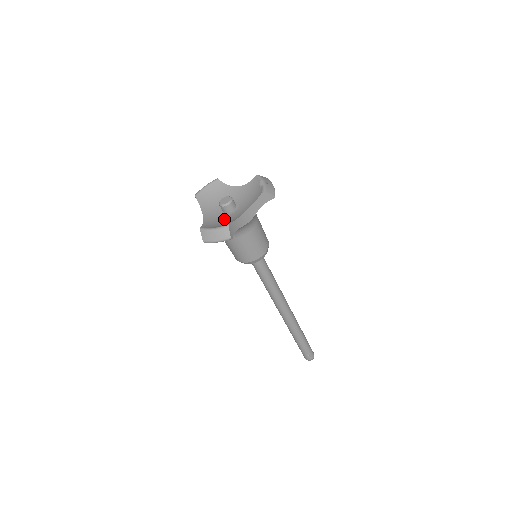
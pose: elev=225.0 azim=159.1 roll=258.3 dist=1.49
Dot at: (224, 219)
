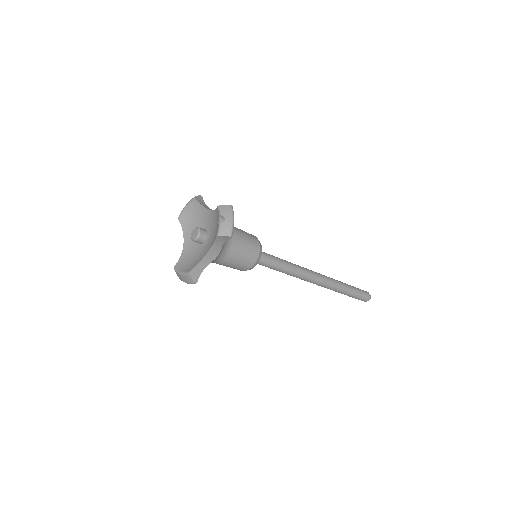
Dot at: (196, 253)
